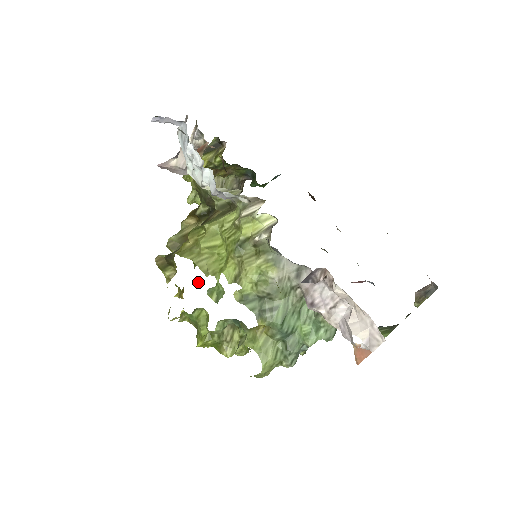
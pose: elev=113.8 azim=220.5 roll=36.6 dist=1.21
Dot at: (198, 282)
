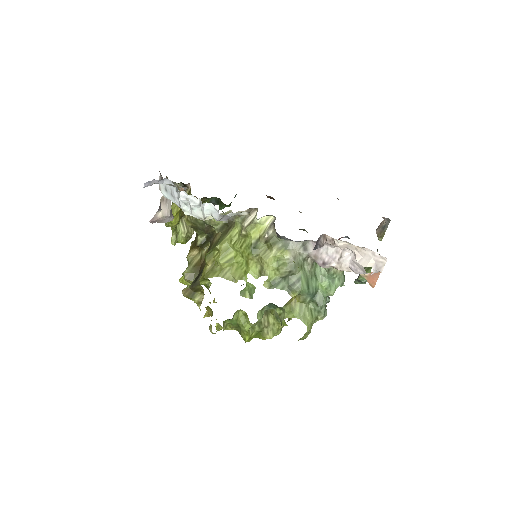
Dot at: (213, 300)
